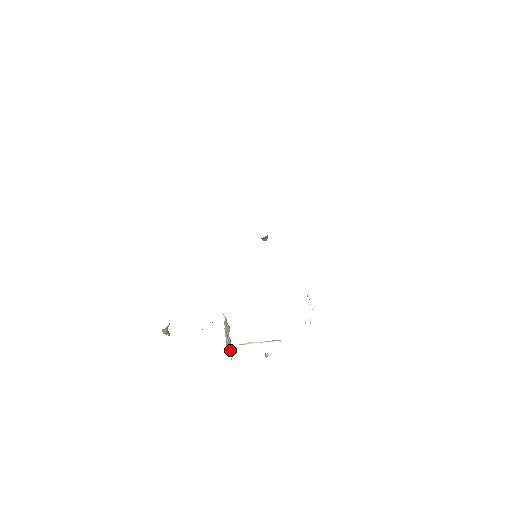
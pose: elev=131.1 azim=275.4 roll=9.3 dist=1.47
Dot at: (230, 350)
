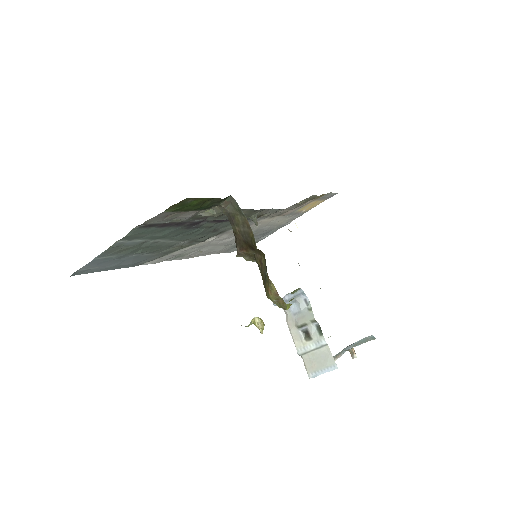
Dot at: (326, 351)
